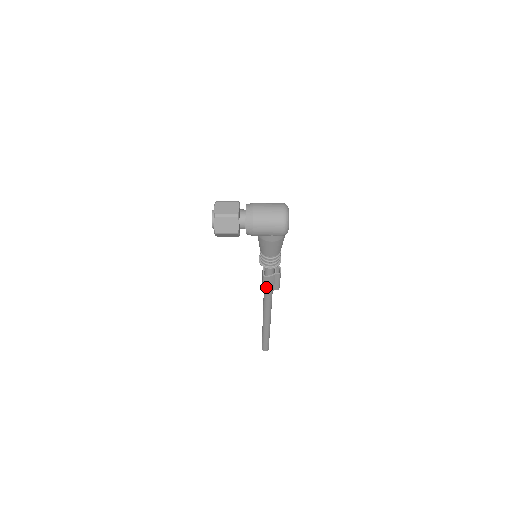
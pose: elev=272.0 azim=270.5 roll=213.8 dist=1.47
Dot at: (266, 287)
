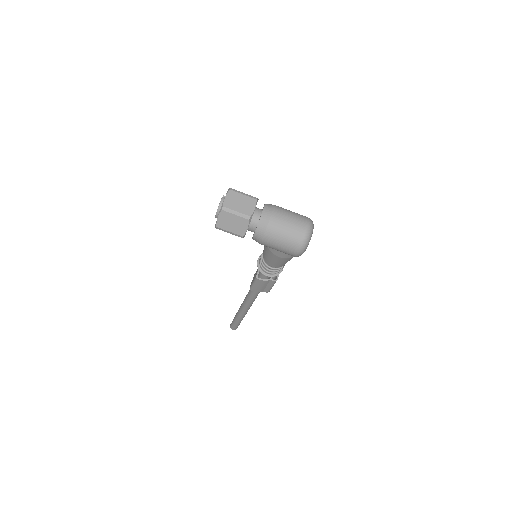
Dot at: (255, 287)
